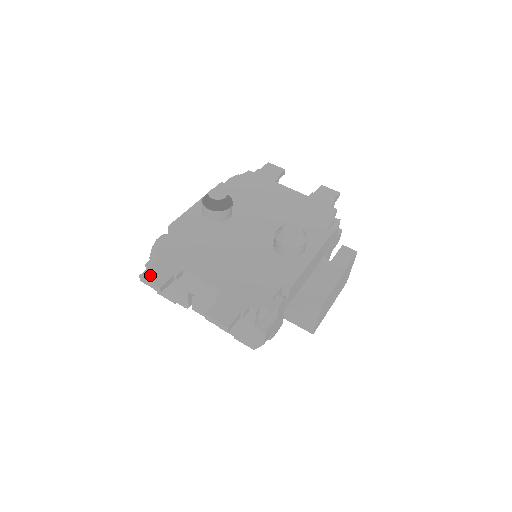
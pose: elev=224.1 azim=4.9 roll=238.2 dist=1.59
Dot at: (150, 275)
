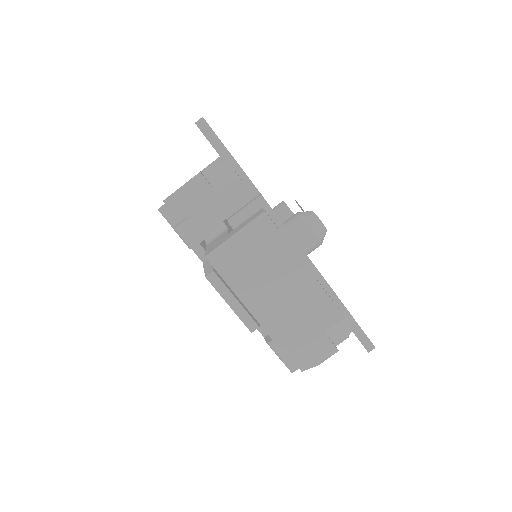
Dot at: occluded
